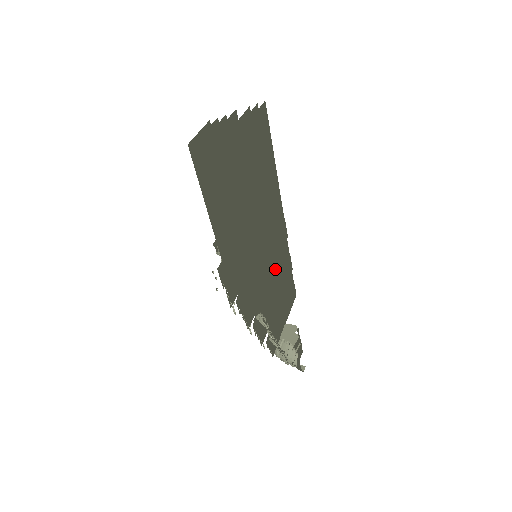
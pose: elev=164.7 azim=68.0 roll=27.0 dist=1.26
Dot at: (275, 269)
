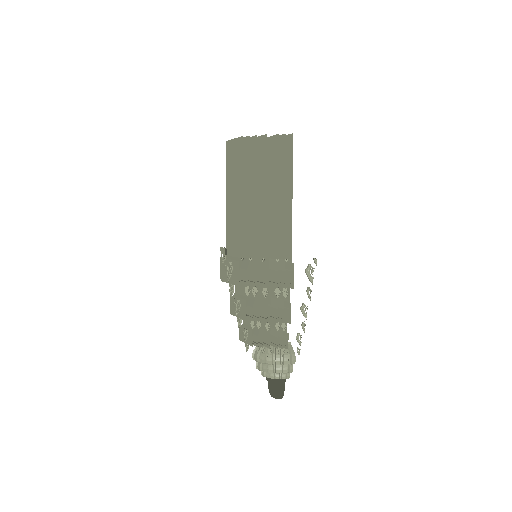
Dot at: occluded
